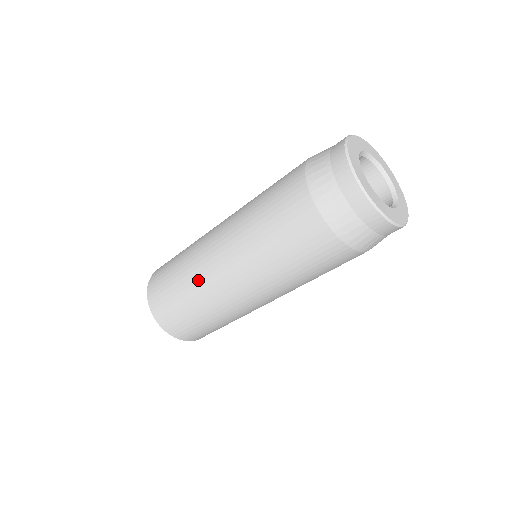
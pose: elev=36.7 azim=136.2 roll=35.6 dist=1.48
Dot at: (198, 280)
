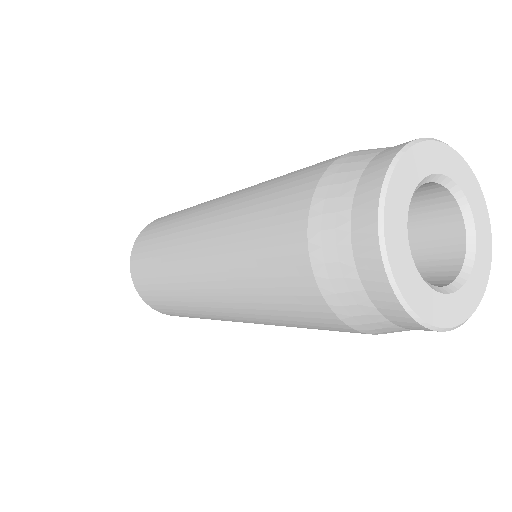
Dot at: (172, 239)
